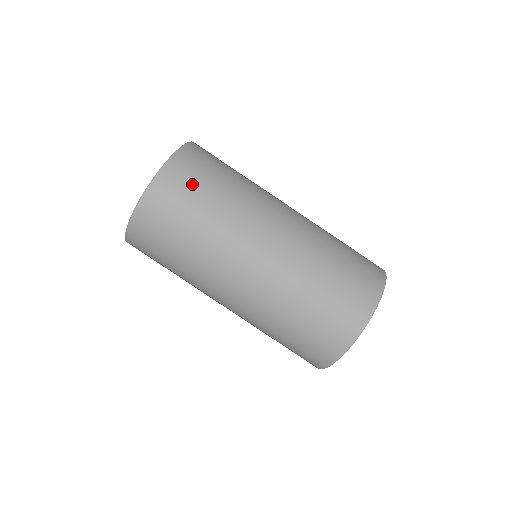
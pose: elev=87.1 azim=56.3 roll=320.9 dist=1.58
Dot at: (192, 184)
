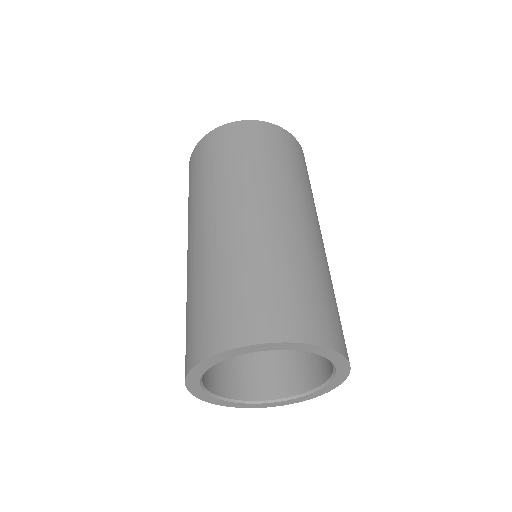
Dot at: (215, 150)
